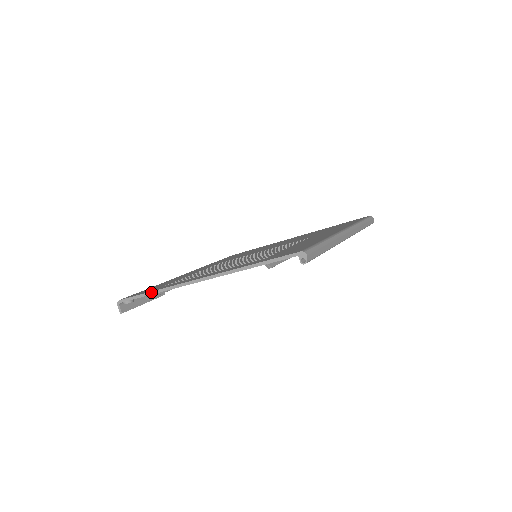
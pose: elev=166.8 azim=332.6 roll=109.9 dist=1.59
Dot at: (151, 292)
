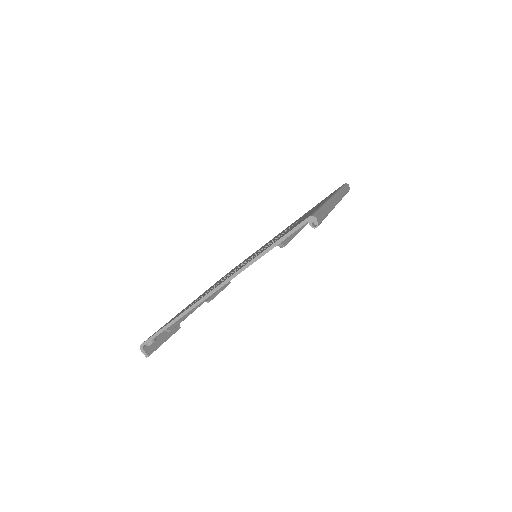
Dot at: (172, 321)
